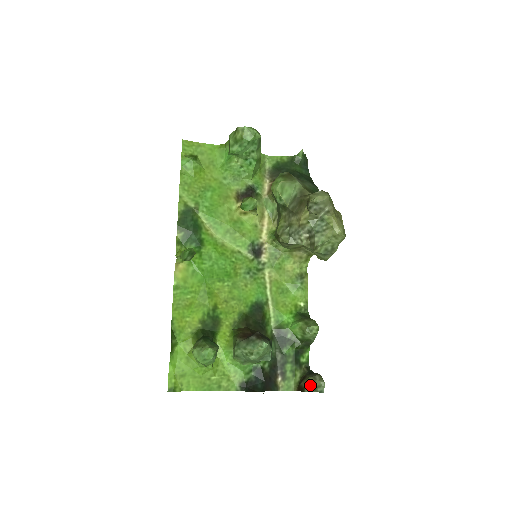
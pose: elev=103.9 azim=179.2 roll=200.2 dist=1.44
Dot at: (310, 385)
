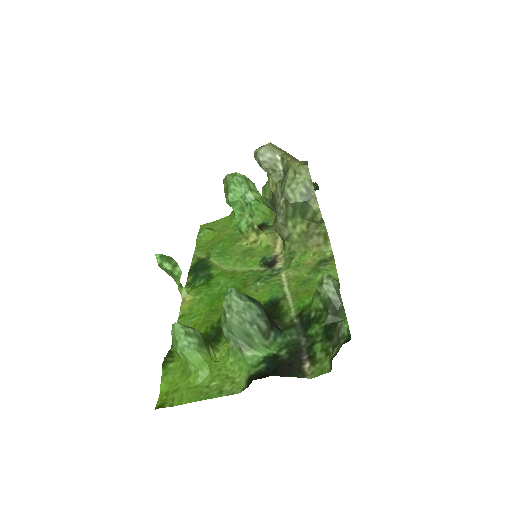
Dot at: (334, 341)
